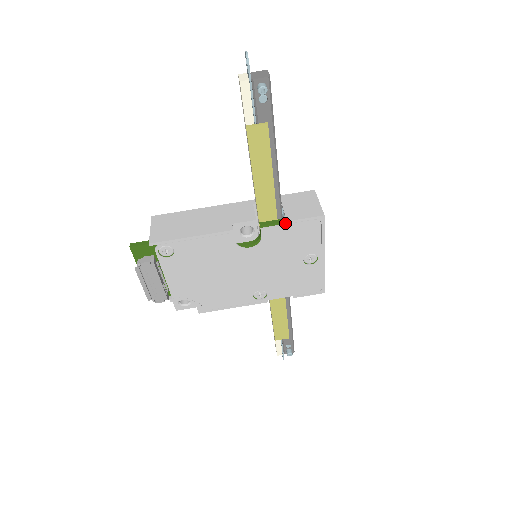
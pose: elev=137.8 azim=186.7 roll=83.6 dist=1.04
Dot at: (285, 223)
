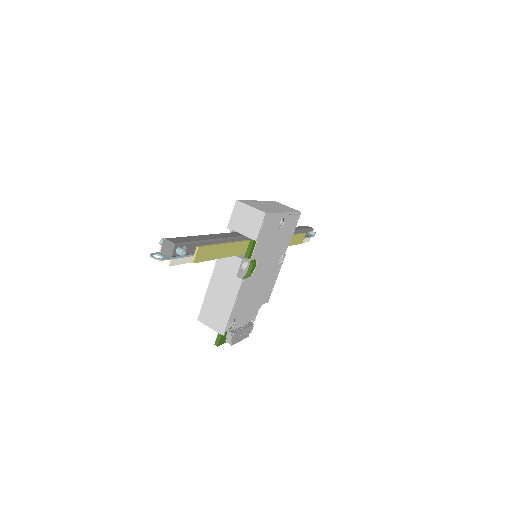
Dot at: (254, 240)
